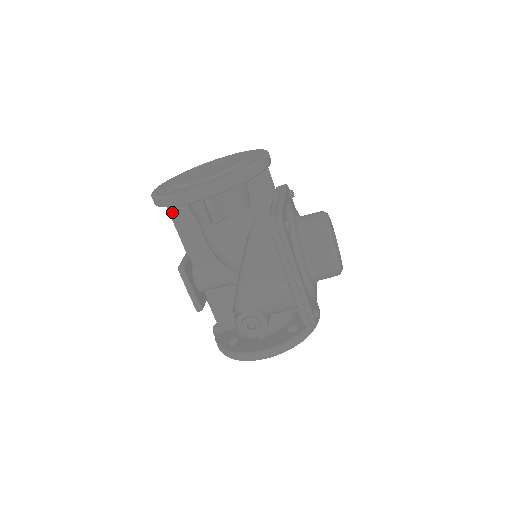
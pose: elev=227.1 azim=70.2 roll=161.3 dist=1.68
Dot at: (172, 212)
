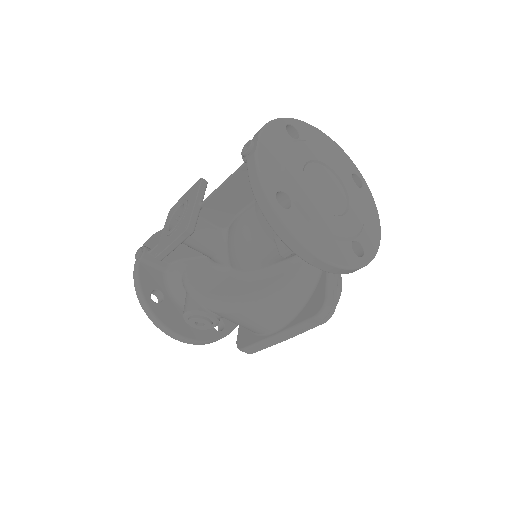
Dot at: (242, 172)
